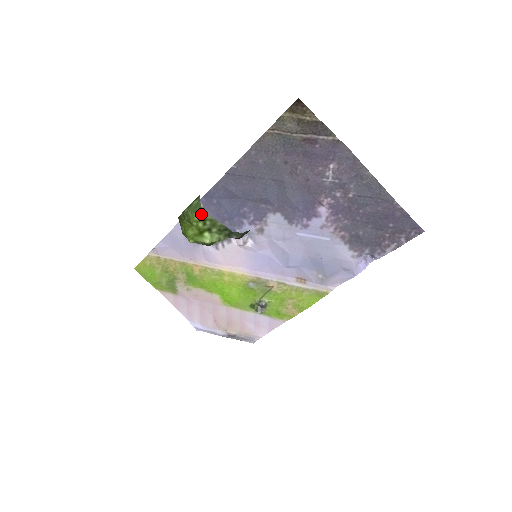
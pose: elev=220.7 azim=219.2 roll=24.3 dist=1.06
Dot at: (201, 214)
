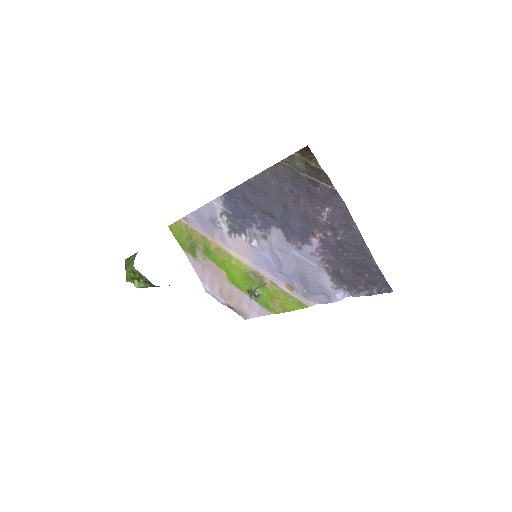
Dot at: (132, 268)
